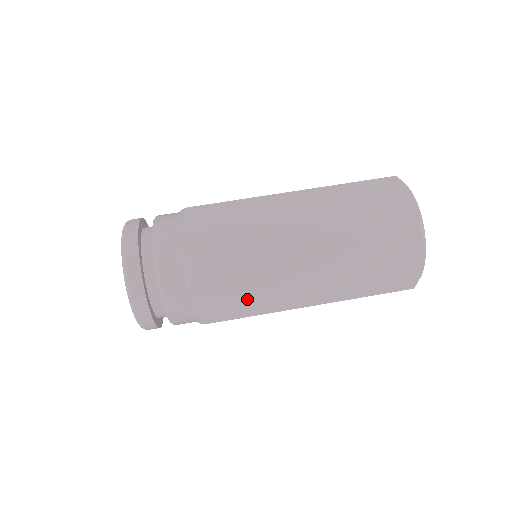
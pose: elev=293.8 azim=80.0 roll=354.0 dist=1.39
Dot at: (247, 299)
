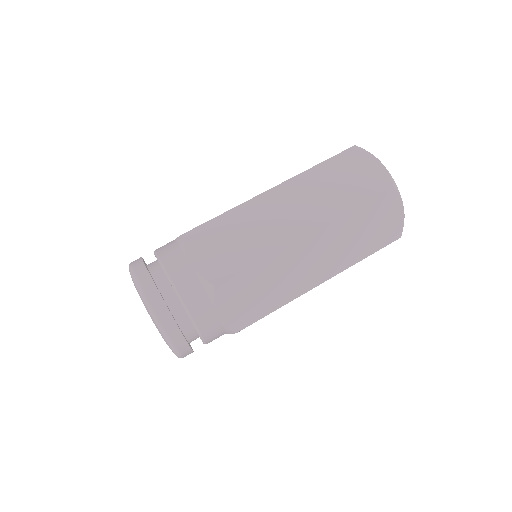
Dot at: (267, 297)
